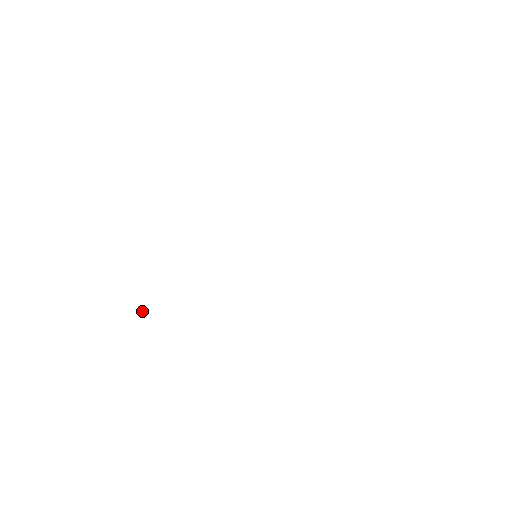
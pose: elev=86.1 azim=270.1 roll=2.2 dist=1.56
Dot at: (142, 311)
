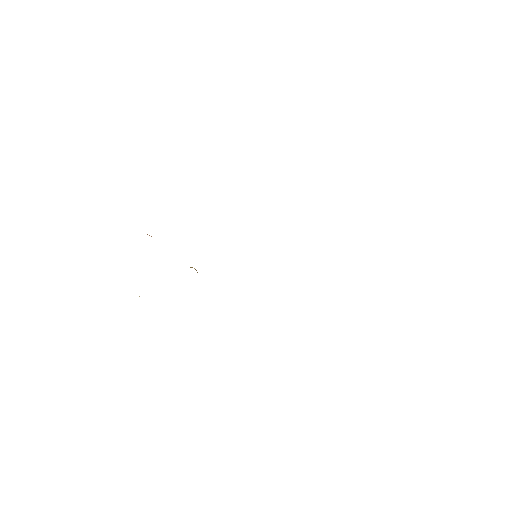
Dot at: occluded
